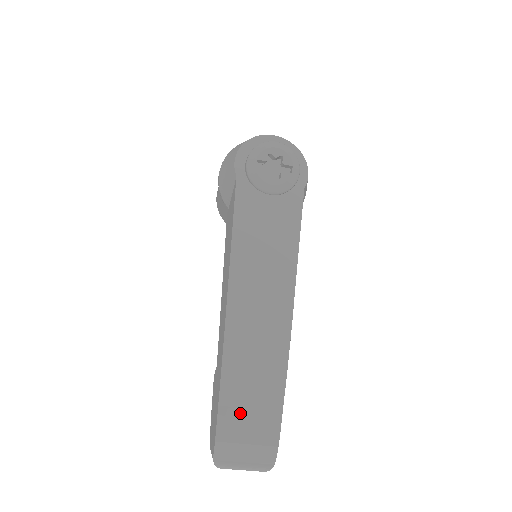
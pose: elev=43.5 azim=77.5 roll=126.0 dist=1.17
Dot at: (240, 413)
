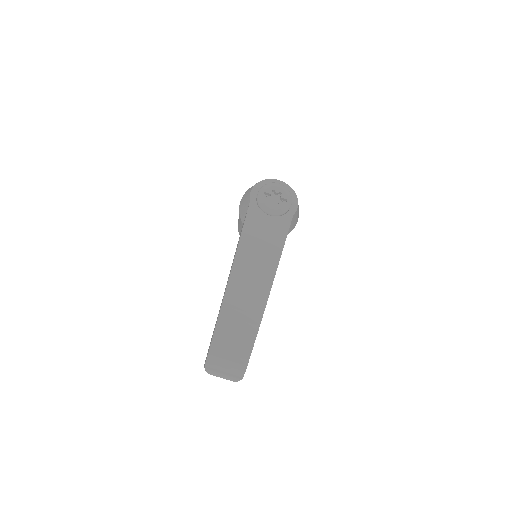
Dot at: (226, 340)
